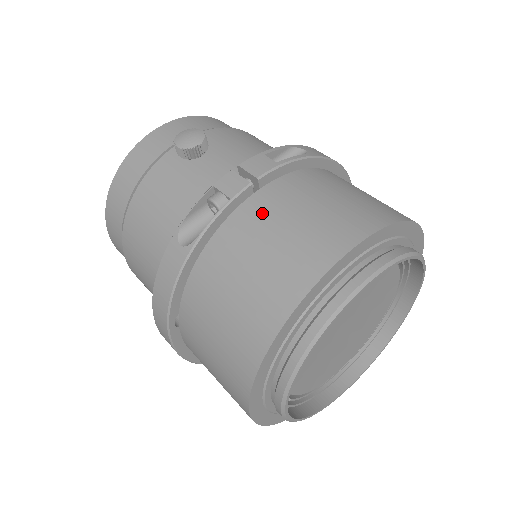
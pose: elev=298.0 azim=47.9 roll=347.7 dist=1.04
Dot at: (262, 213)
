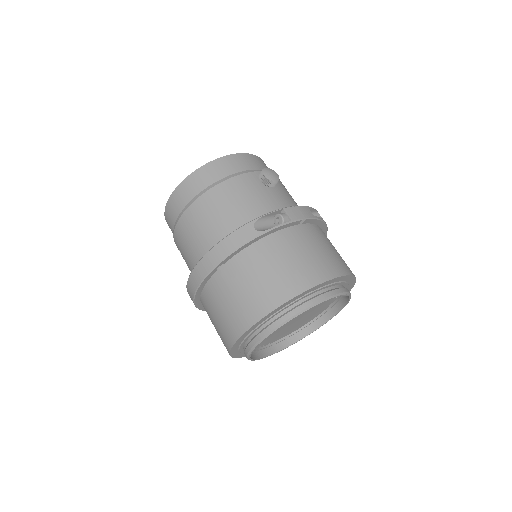
Dot at: (302, 237)
